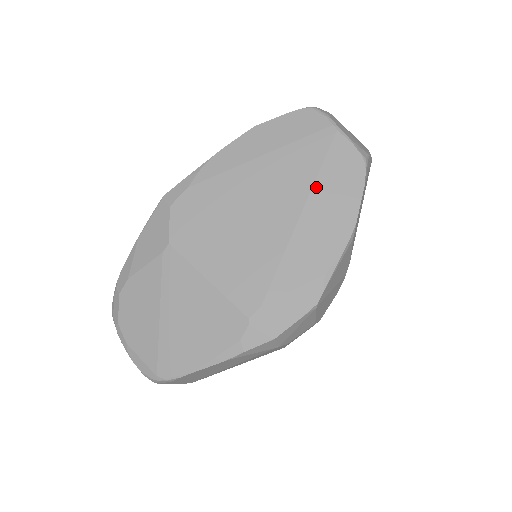
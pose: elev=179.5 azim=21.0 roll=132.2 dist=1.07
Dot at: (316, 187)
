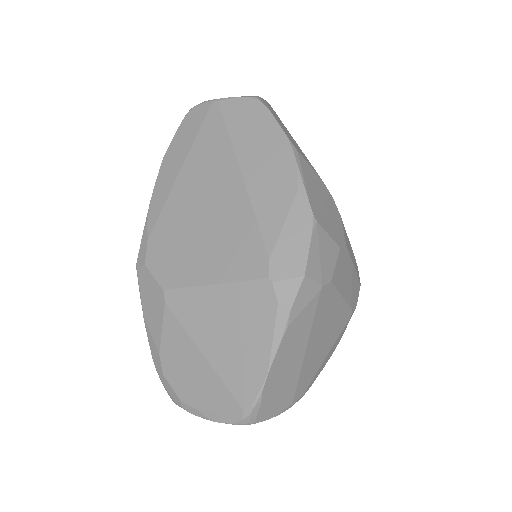
Dot at: (236, 145)
